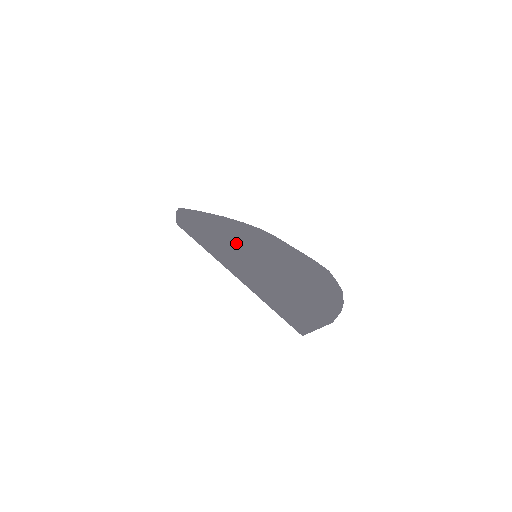
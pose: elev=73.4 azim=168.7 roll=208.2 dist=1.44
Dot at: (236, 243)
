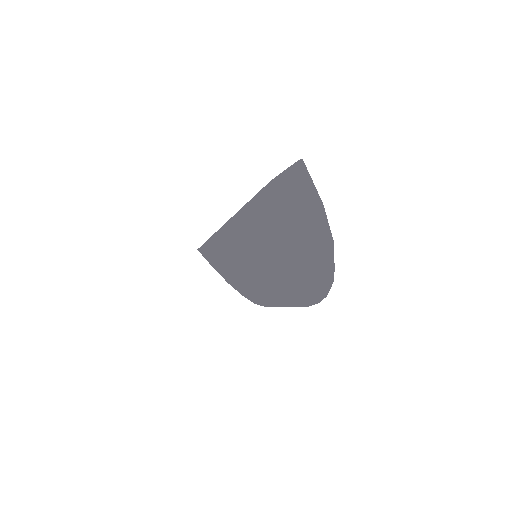
Dot at: occluded
